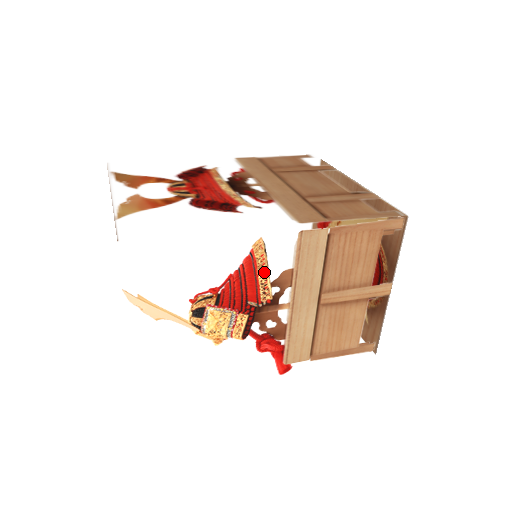
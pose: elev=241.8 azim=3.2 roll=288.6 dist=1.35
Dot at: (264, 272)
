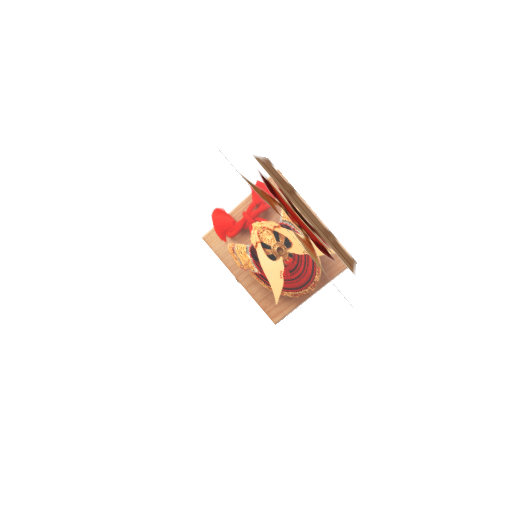
Dot at: occluded
